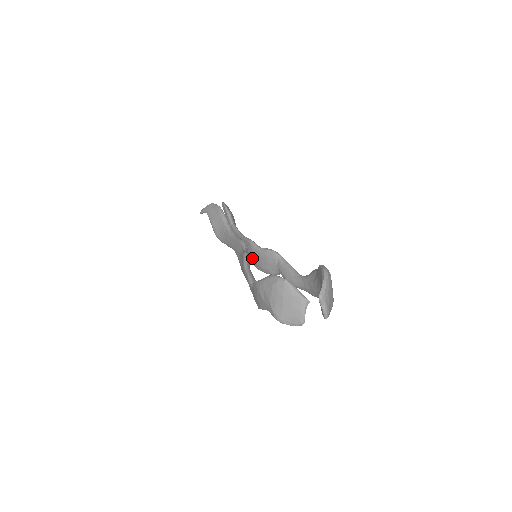
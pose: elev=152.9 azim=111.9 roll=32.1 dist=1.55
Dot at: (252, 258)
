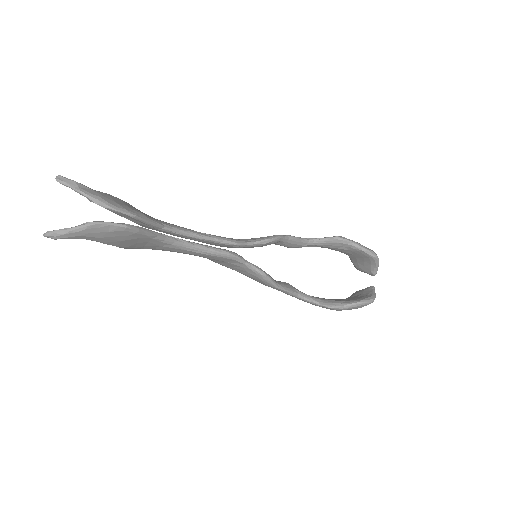
Dot at: occluded
